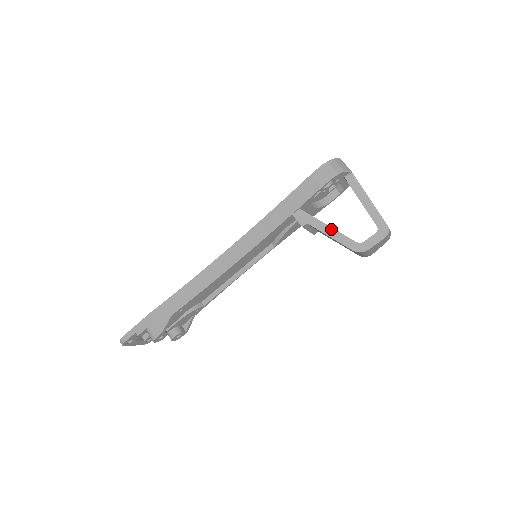
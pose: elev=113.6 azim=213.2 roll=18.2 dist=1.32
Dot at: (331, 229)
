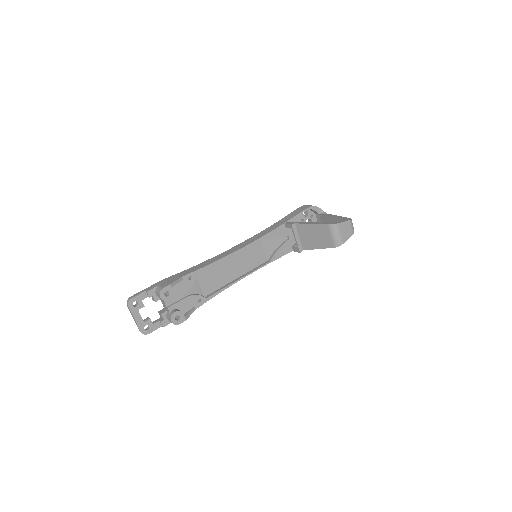
Dot at: (312, 222)
